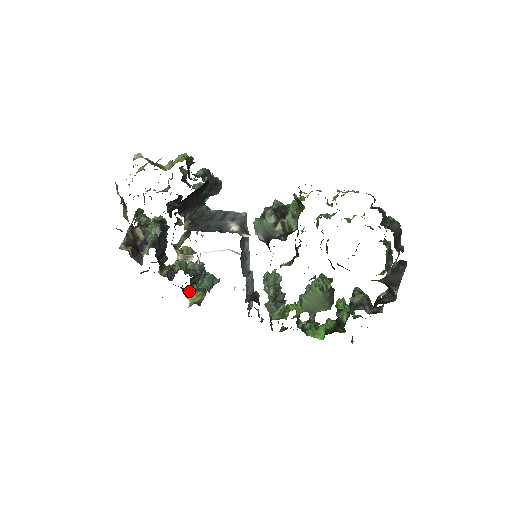
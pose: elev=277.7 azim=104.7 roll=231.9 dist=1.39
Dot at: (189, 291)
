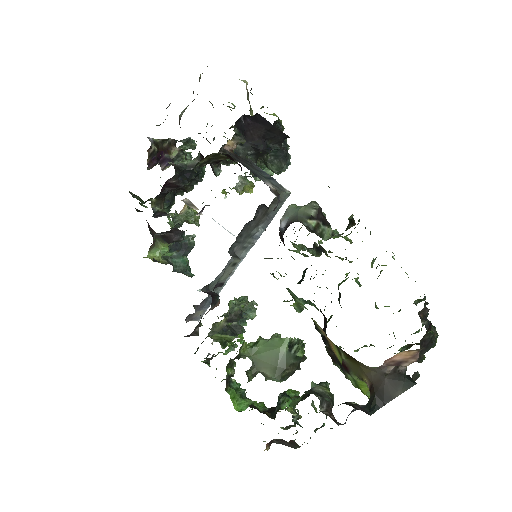
Dot at: (158, 248)
